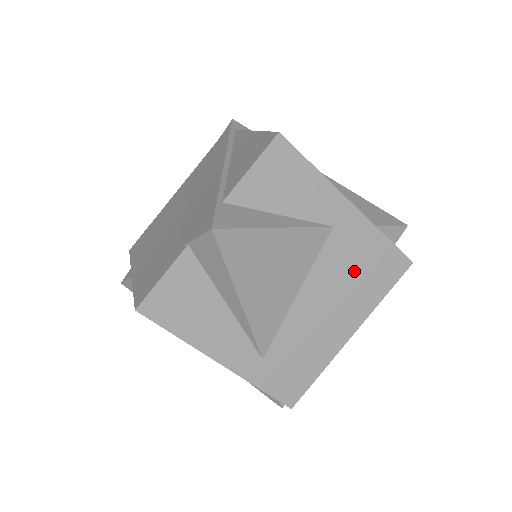
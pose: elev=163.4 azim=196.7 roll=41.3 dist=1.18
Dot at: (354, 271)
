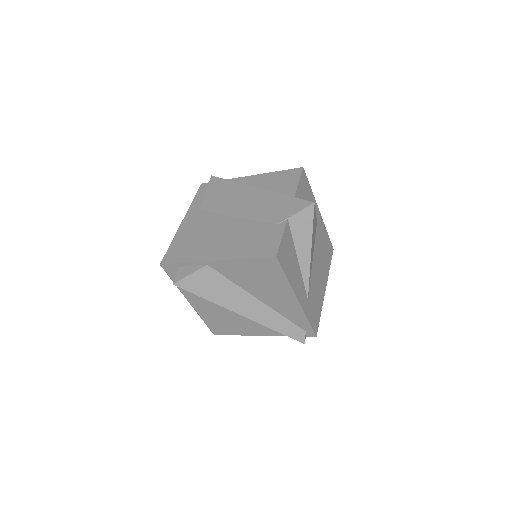
Dot at: (323, 249)
